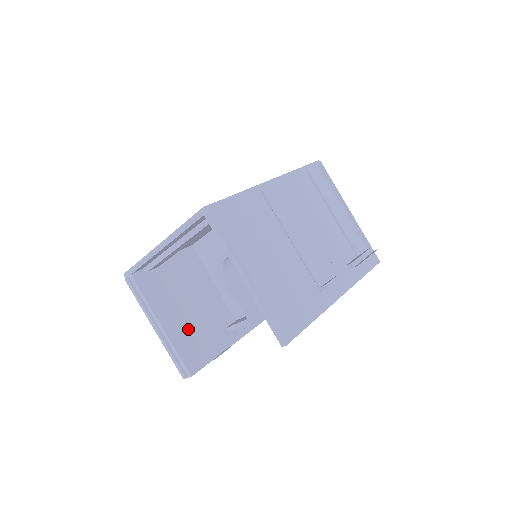
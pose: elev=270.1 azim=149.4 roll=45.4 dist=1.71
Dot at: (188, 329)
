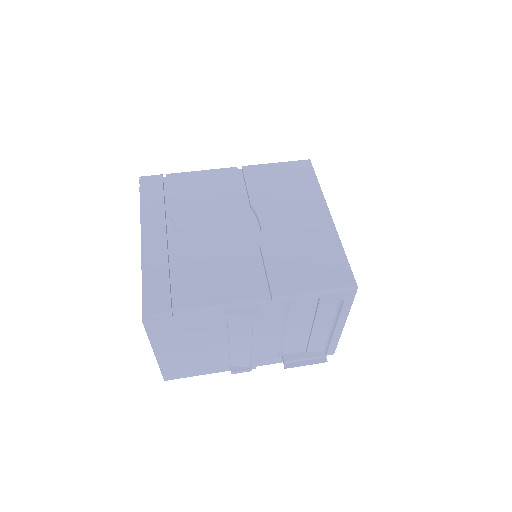
Dot at: occluded
